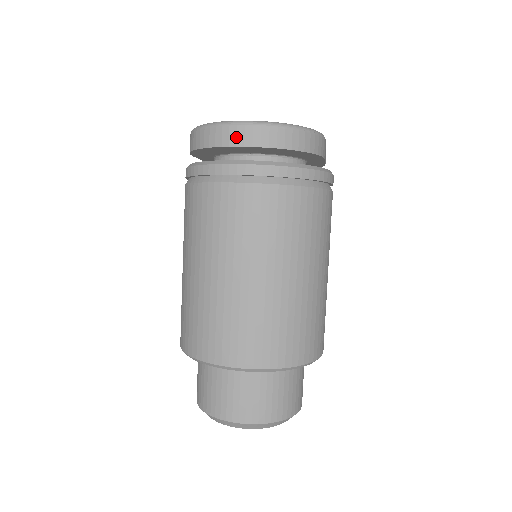
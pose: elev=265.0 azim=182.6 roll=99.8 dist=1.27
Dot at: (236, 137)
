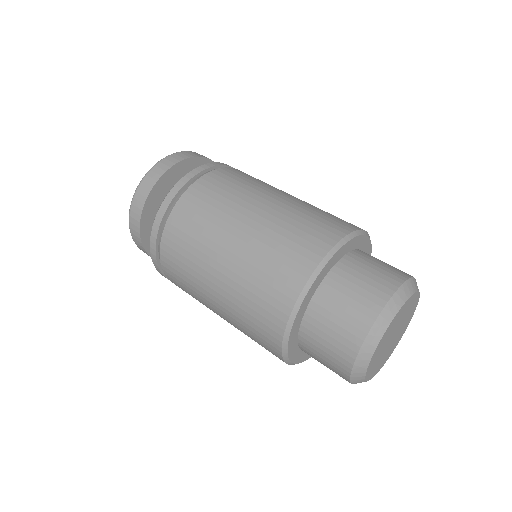
Dot at: (148, 184)
